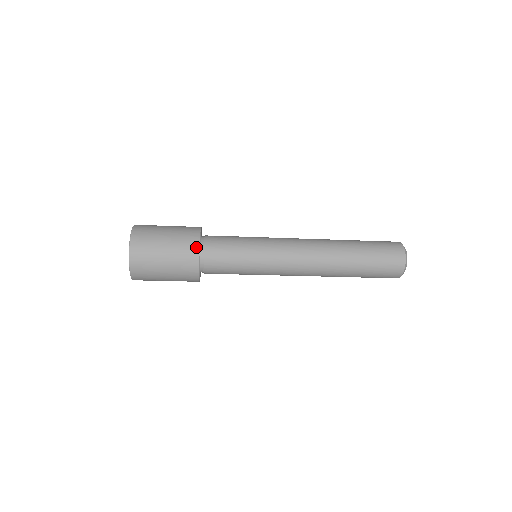
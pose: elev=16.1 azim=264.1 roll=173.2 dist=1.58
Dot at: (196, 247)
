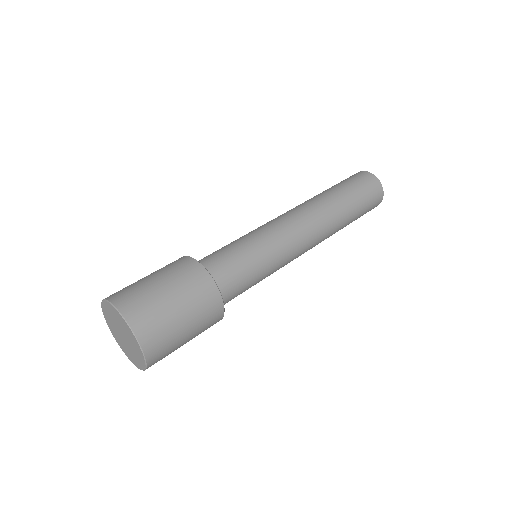
Dot at: (214, 291)
